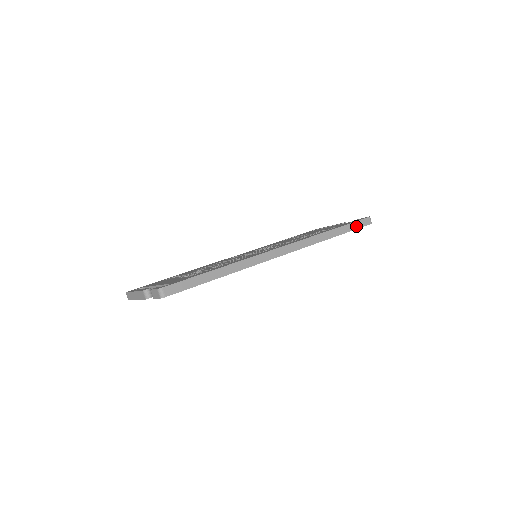
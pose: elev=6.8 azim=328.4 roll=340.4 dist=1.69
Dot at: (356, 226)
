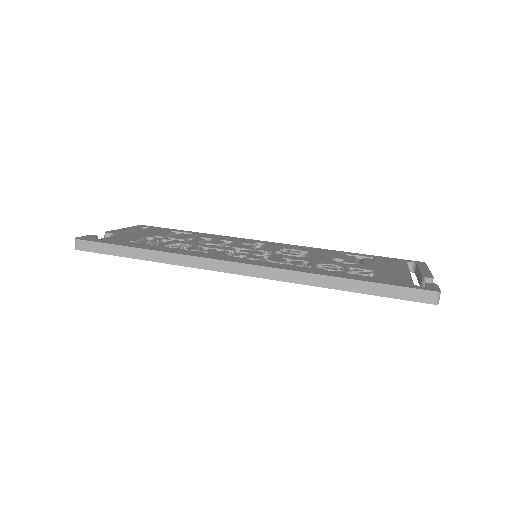
Dot at: (394, 293)
